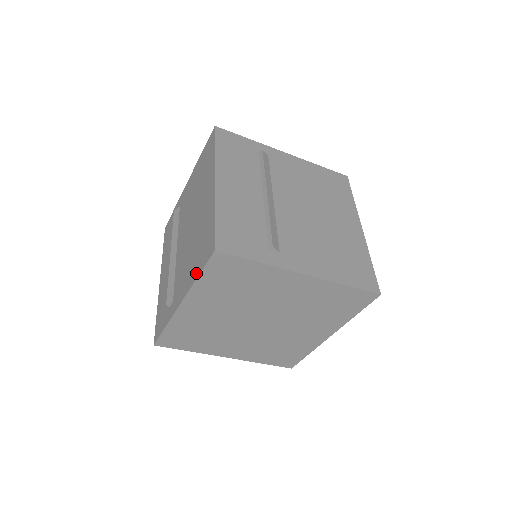
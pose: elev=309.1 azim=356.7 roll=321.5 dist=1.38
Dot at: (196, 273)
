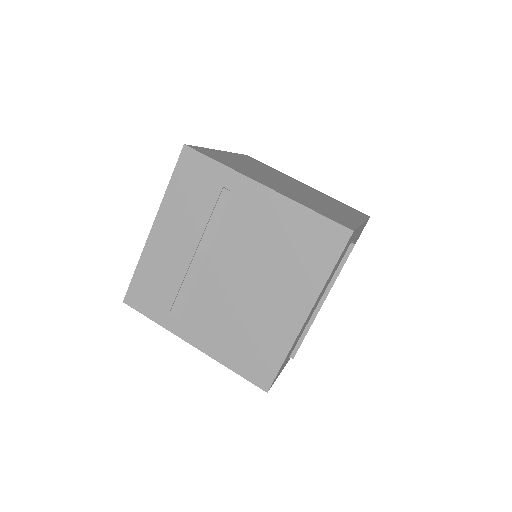
Dot at: occluded
